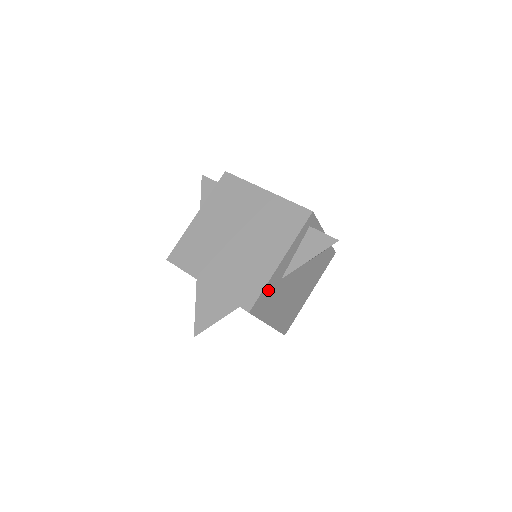
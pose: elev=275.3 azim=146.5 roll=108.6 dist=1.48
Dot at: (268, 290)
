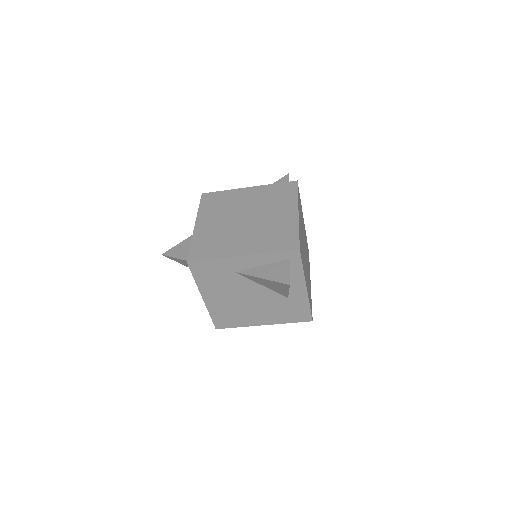
Dot at: (216, 266)
